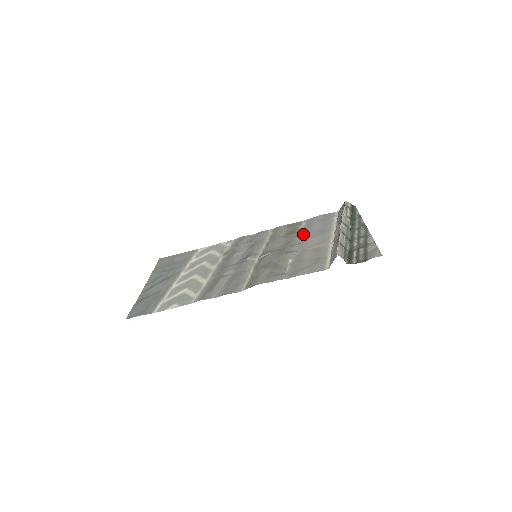
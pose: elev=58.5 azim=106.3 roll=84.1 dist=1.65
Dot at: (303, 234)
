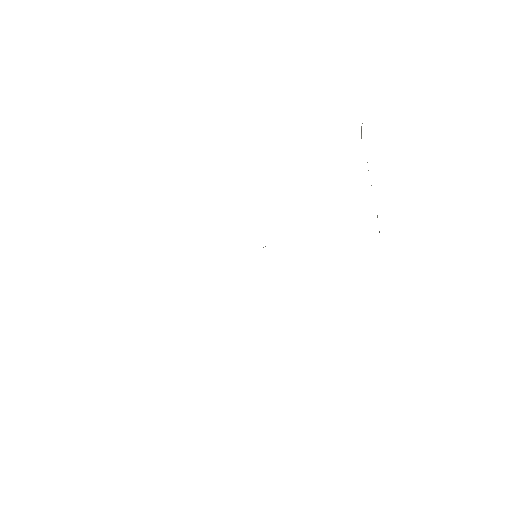
Dot at: occluded
